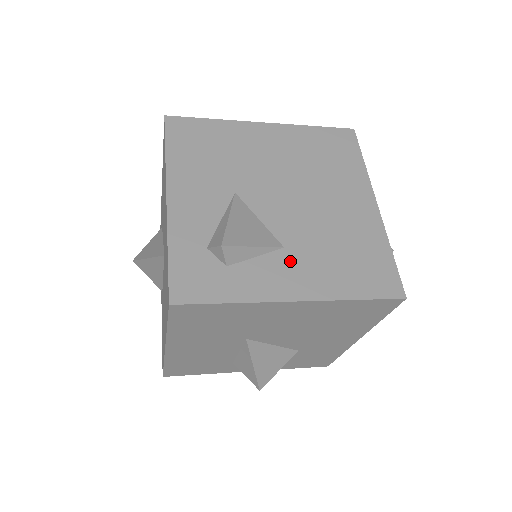
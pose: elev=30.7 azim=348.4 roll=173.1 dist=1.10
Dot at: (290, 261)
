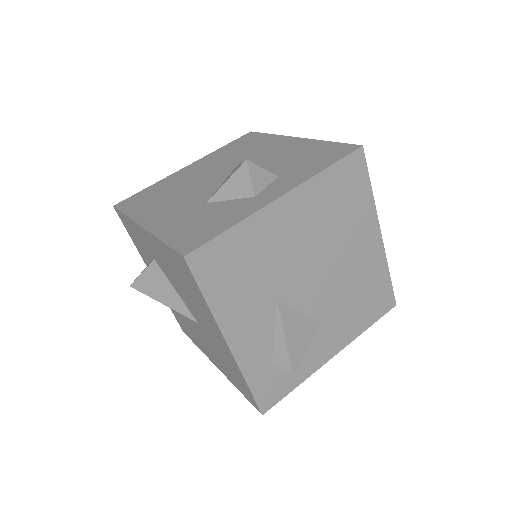
Dot at: (327, 331)
